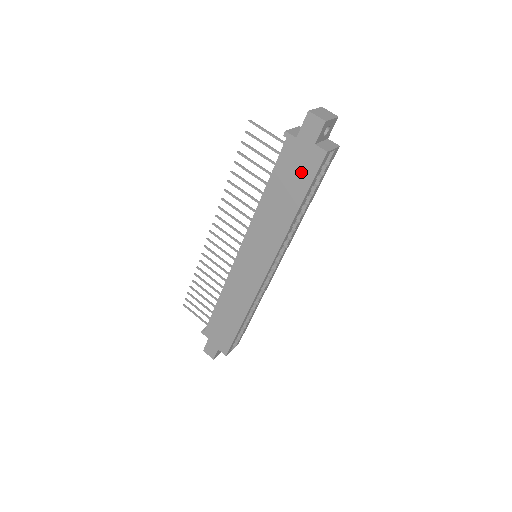
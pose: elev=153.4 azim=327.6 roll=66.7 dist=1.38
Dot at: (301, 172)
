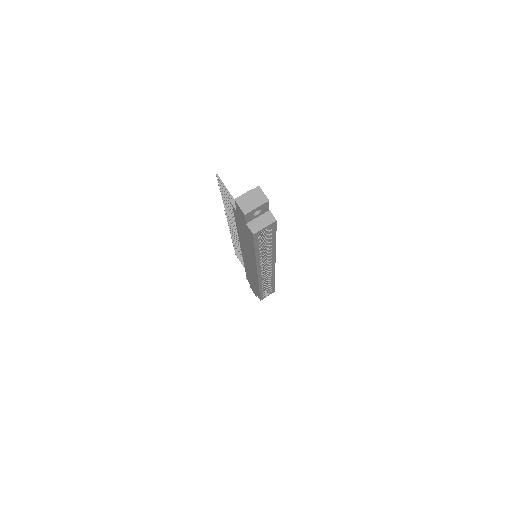
Dot at: (247, 234)
